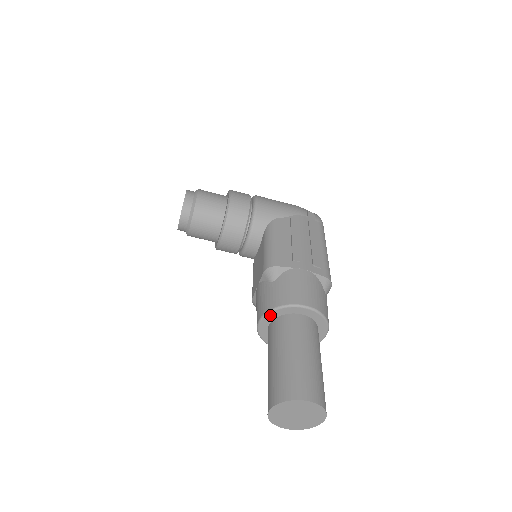
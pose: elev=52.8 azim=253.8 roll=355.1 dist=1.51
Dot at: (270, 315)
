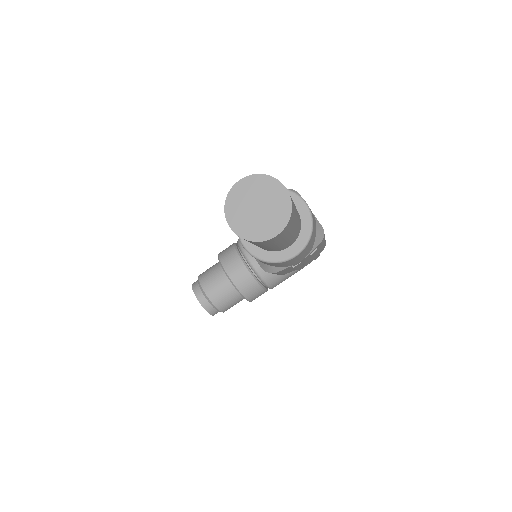
Dot at: occluded
